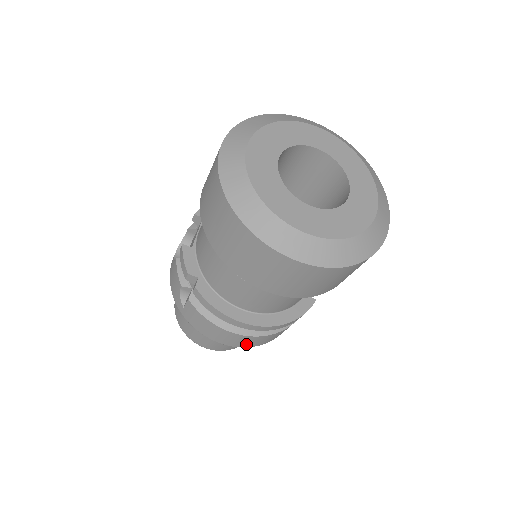
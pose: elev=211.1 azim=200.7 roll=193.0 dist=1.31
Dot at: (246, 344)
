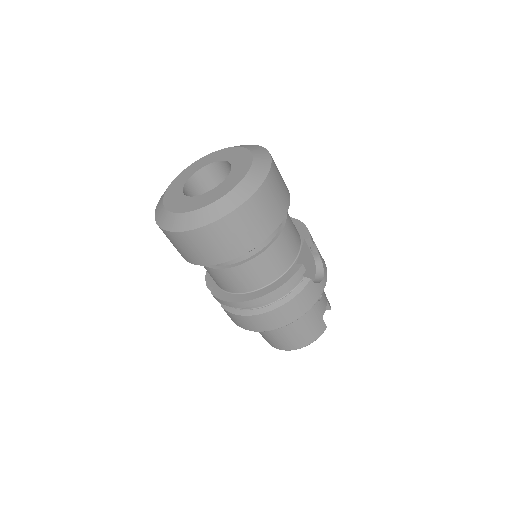
Dot at: (274, 324)
